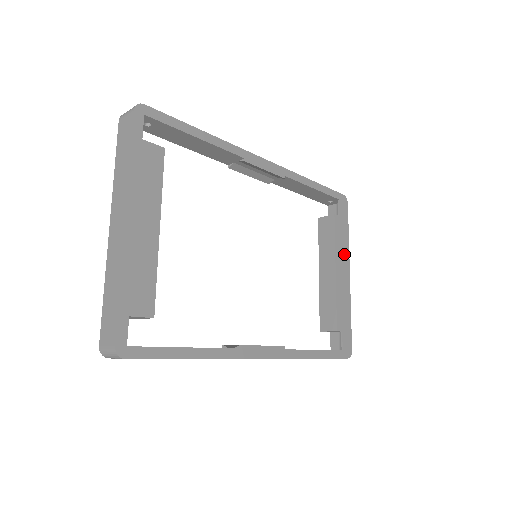
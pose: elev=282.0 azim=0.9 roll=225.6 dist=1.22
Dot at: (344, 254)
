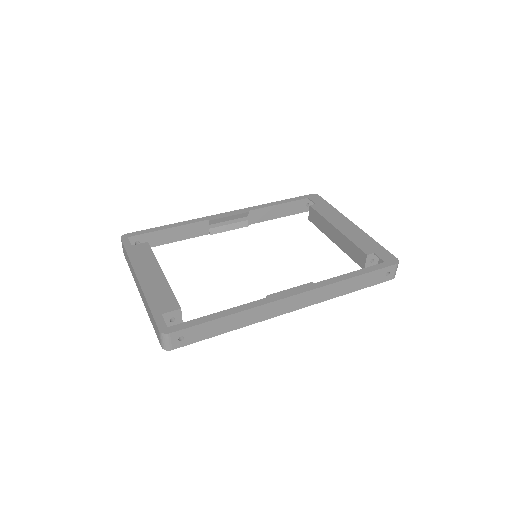
Dot at: (338, 217)
